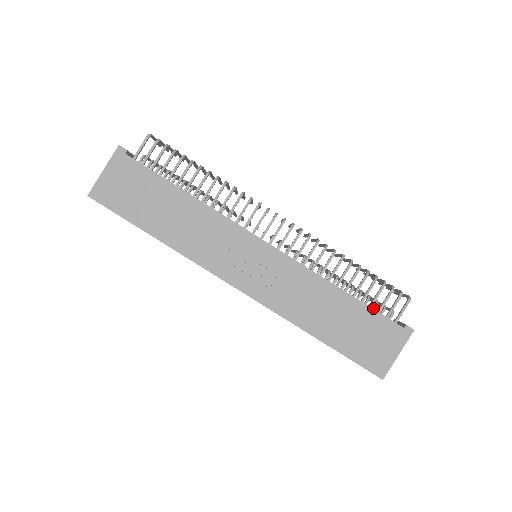
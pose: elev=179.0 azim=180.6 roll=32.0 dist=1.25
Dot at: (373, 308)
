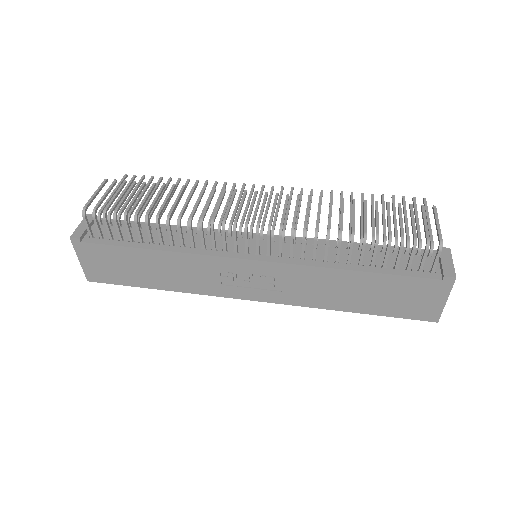
Dot at: (405, 253)
